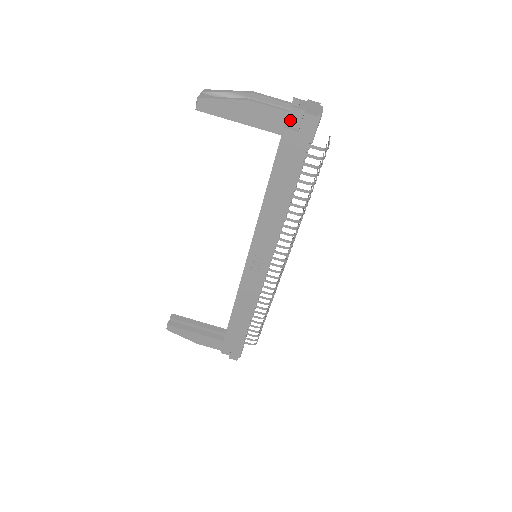
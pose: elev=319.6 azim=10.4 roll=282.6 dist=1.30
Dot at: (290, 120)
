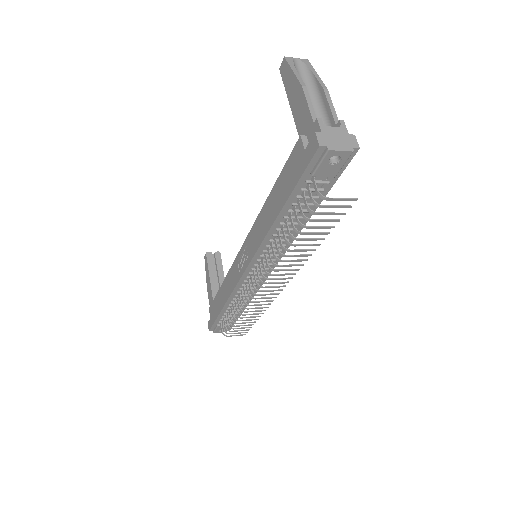
Dot at: (311, 133)
